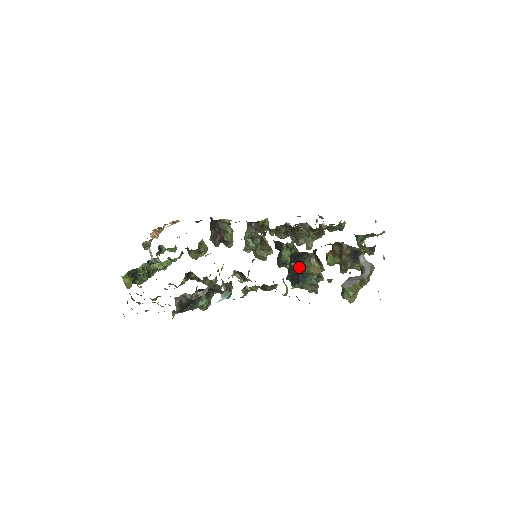
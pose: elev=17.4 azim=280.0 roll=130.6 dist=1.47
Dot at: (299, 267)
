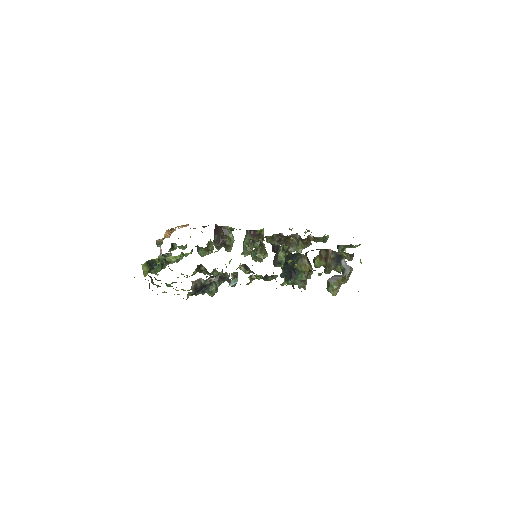
Dot at: occluded
